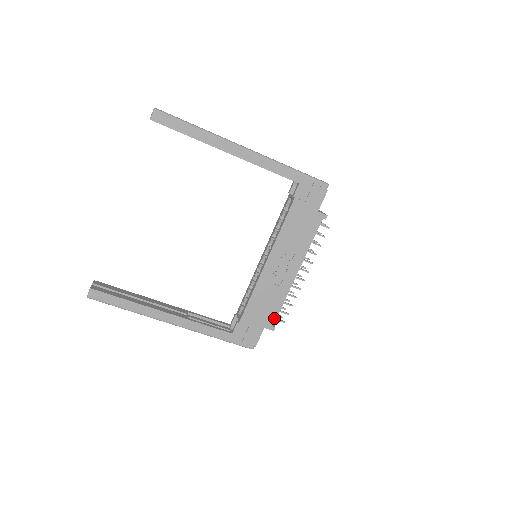
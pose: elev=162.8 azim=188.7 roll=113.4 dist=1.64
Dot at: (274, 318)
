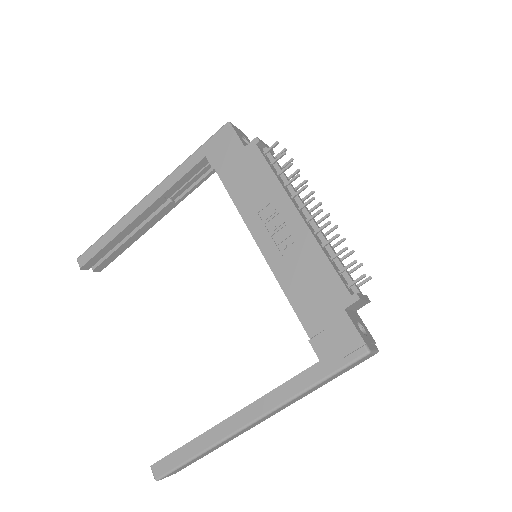
Dot at: (340, 285)
